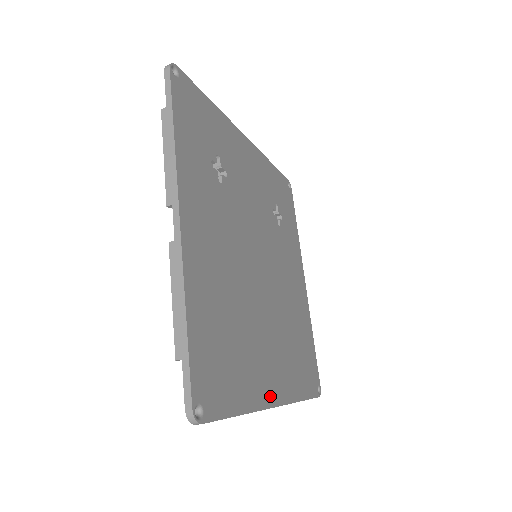
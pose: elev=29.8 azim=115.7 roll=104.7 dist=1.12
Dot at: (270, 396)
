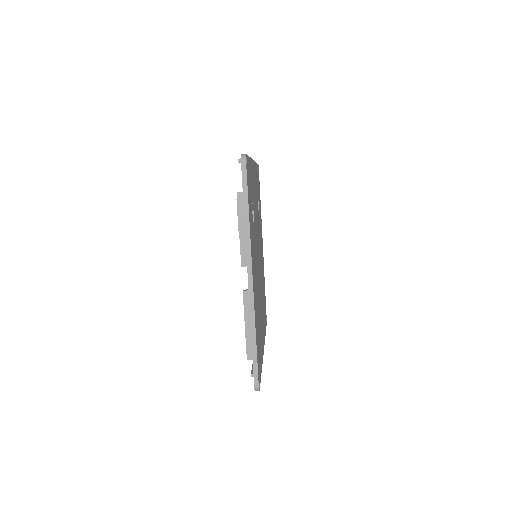
Dot at: (263, 348)
